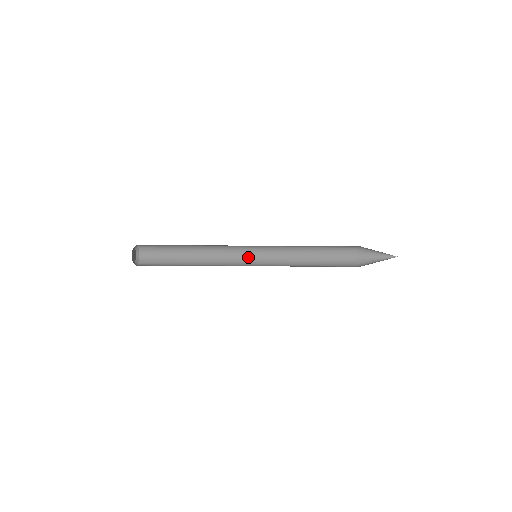
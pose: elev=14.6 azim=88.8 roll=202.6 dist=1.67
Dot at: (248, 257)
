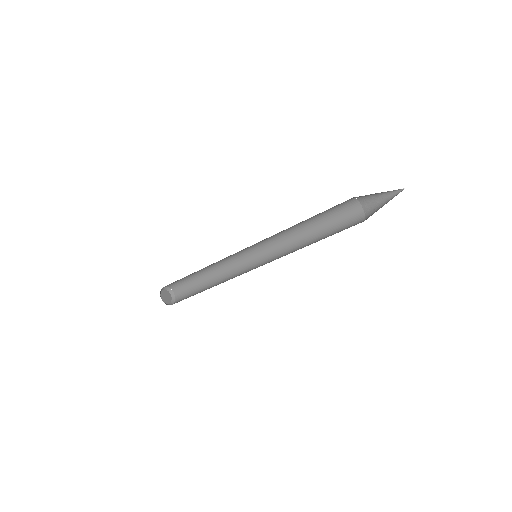
Dot at: occluded
